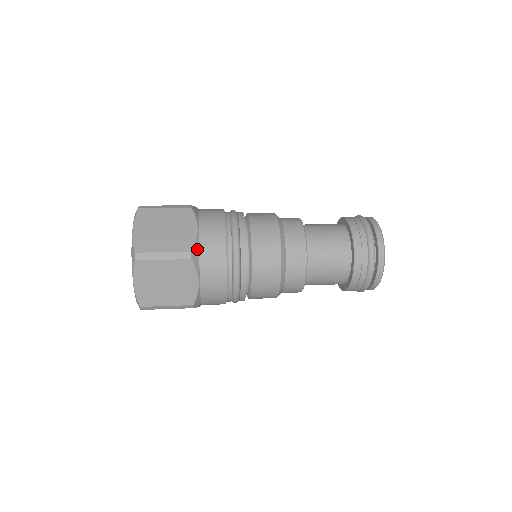
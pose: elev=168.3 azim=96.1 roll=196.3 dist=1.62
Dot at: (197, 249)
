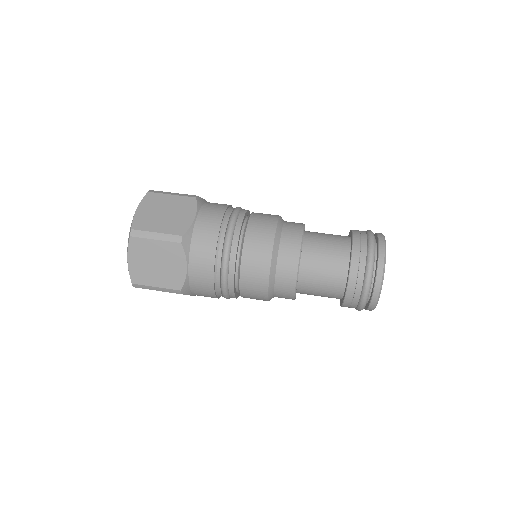
Dot at: (190, 235)
